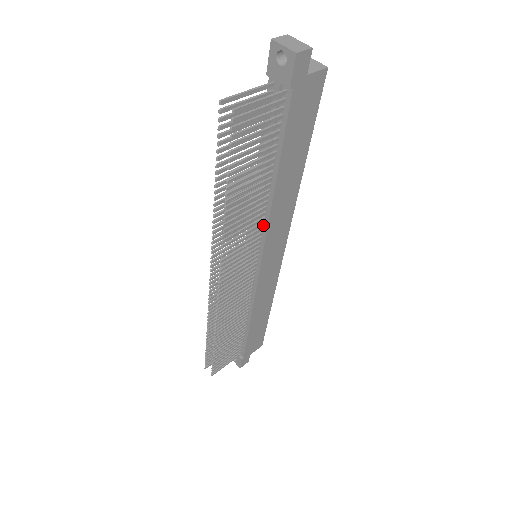
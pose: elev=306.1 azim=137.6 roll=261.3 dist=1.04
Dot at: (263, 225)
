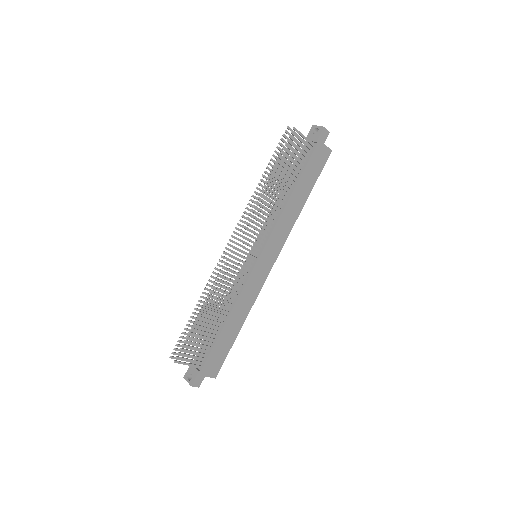
Dot at: (273, 225)
